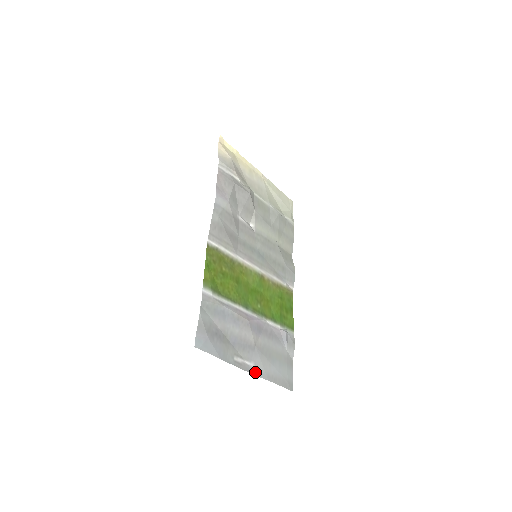
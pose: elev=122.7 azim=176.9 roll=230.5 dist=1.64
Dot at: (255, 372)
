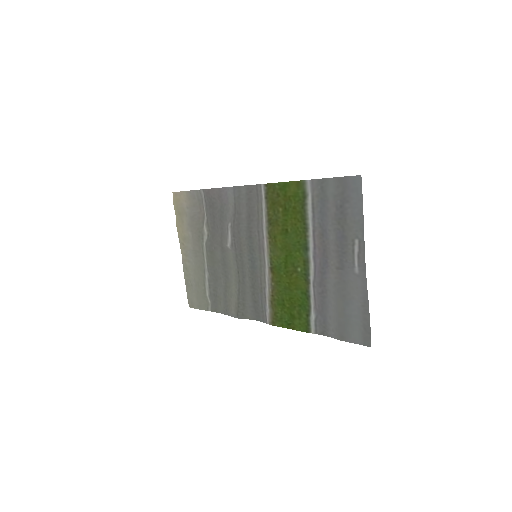
Dot at: (363, 277)
